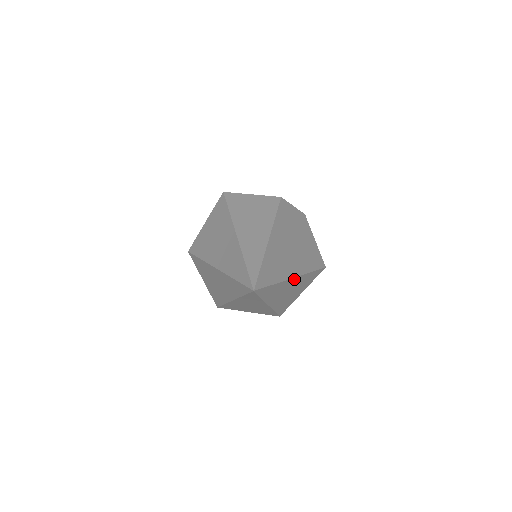
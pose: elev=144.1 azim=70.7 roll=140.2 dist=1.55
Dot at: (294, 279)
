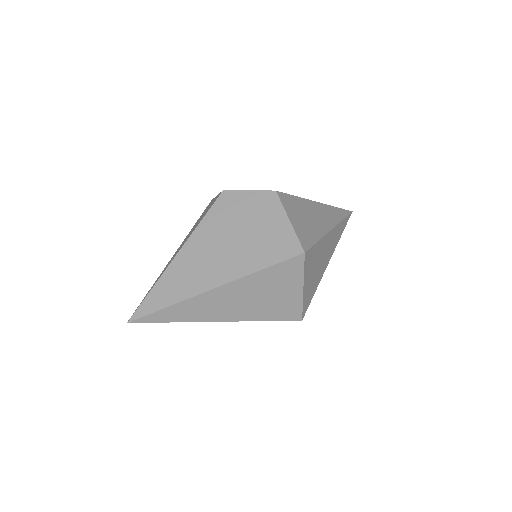
Dot at: (219, 290)
